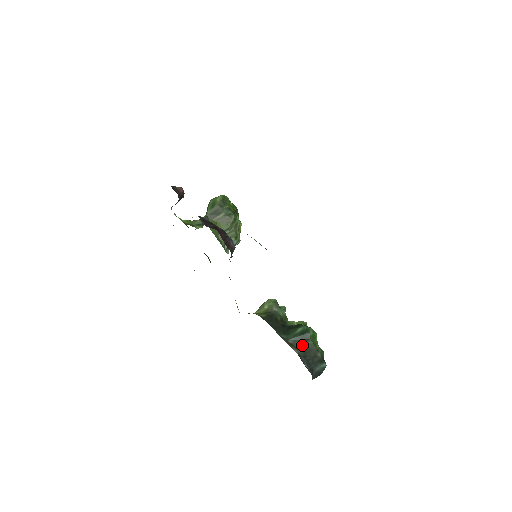
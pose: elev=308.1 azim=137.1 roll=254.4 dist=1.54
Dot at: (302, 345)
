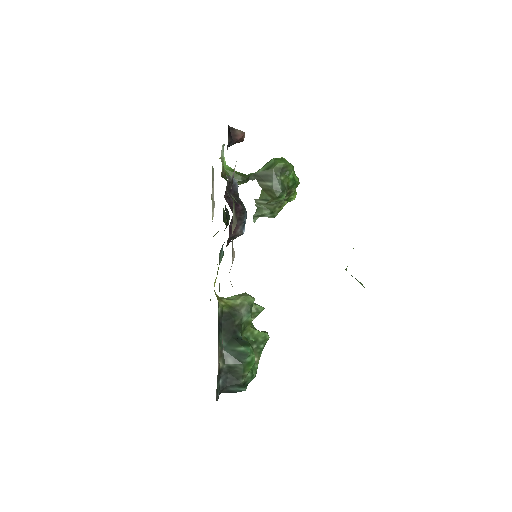
Dot at: (231, 363)
